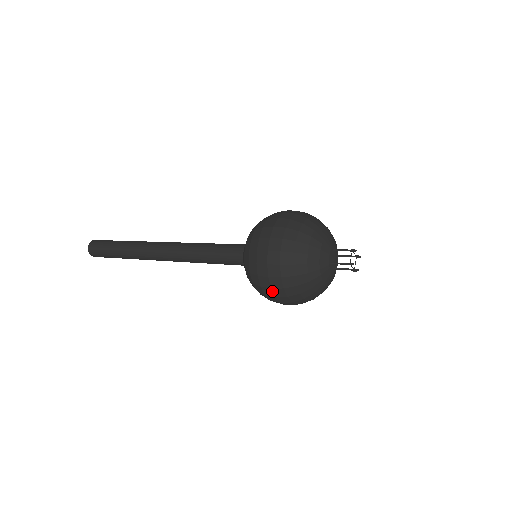
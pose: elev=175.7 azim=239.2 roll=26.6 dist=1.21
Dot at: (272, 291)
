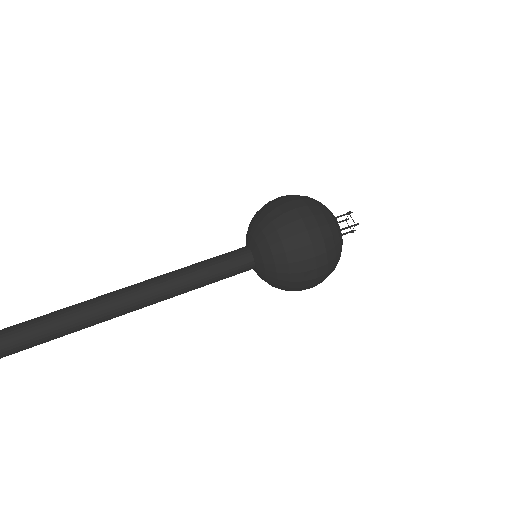
Dot at: occluded
